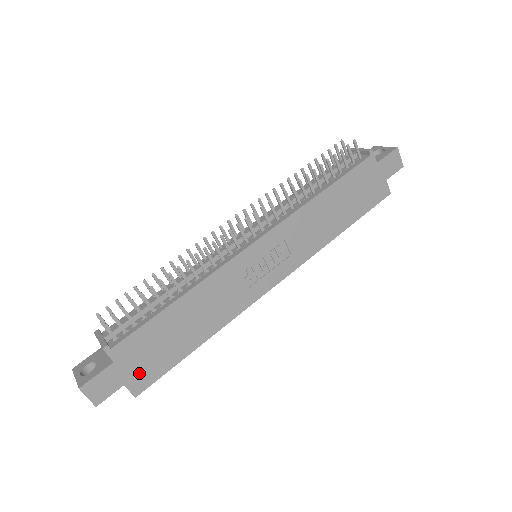
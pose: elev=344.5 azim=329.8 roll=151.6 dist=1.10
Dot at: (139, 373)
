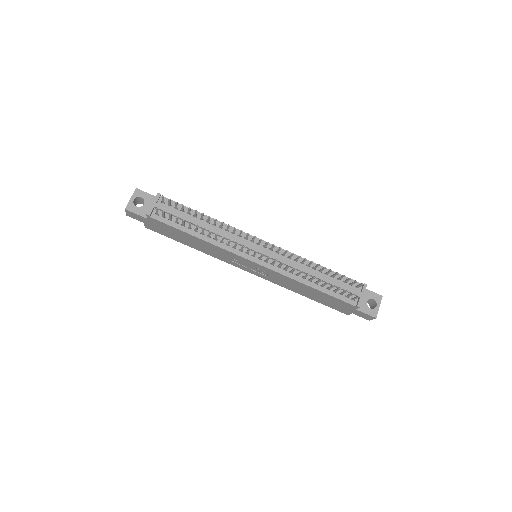
Dot at: (154, 227)
